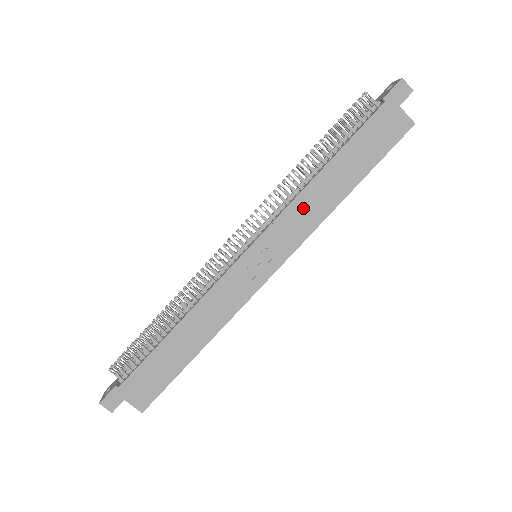
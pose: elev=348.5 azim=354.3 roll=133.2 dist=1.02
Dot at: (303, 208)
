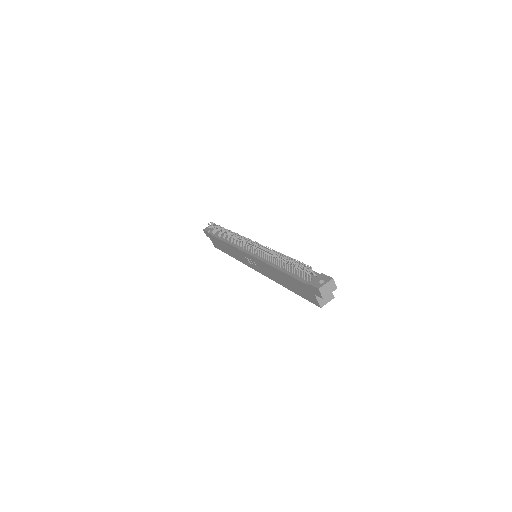
Dot at: (268, 269)
